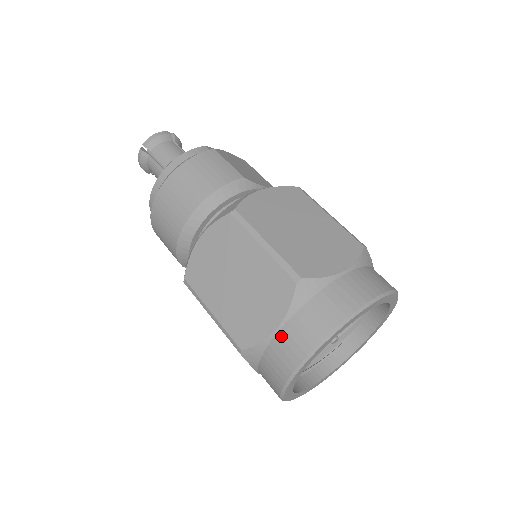
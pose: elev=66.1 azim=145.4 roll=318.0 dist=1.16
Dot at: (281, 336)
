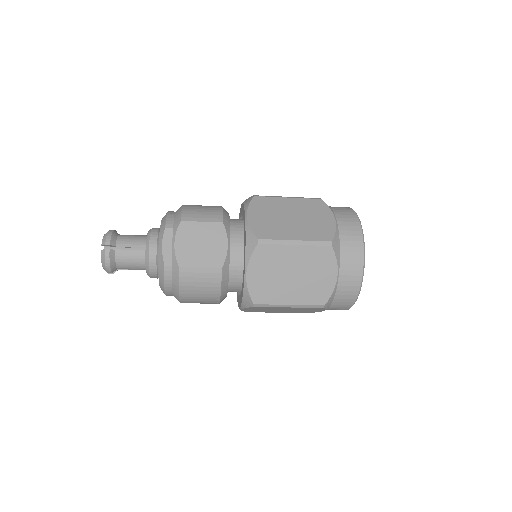
Dot at: occluded
